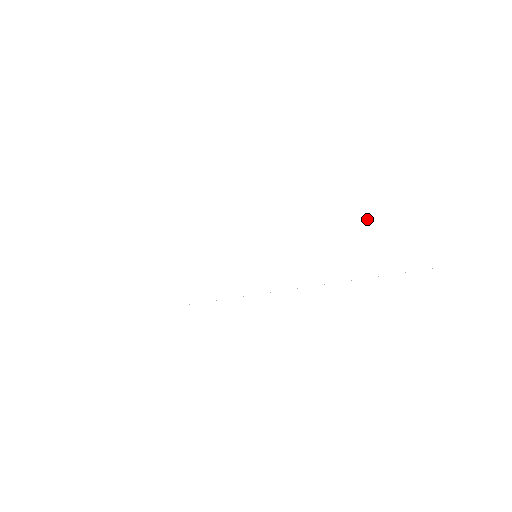
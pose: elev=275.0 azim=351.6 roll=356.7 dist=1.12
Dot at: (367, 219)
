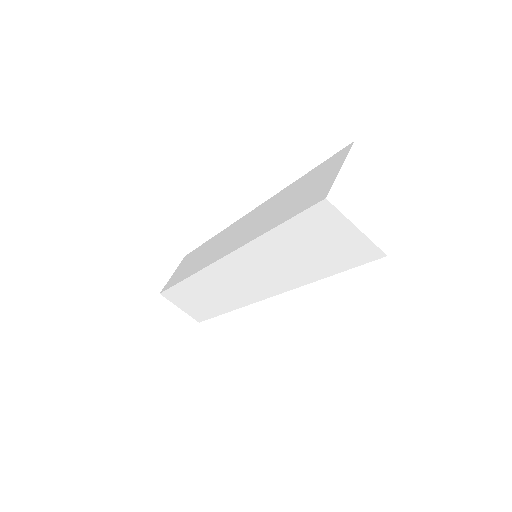
Dot at: (289, 194)
